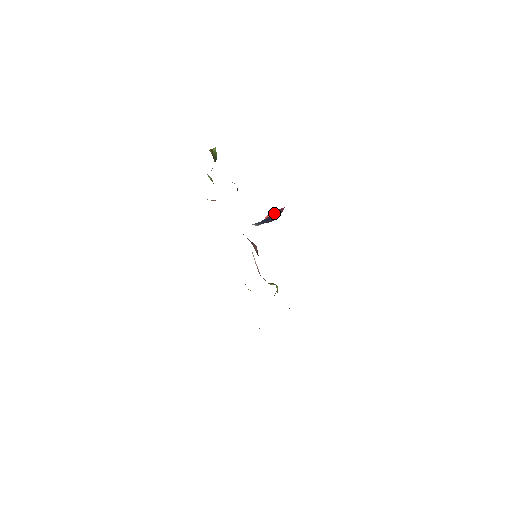
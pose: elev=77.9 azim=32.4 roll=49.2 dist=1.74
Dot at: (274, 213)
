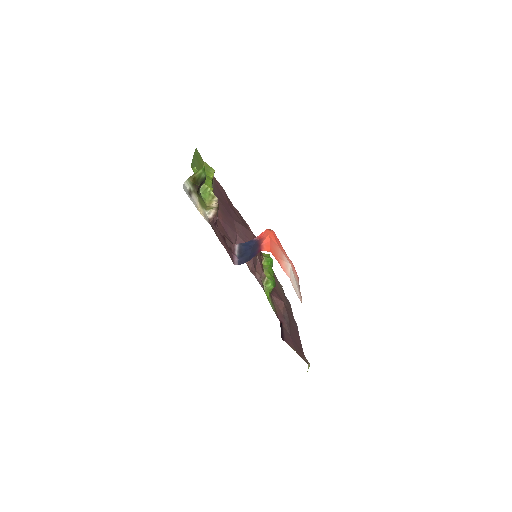
Dot at: (256, 246)
